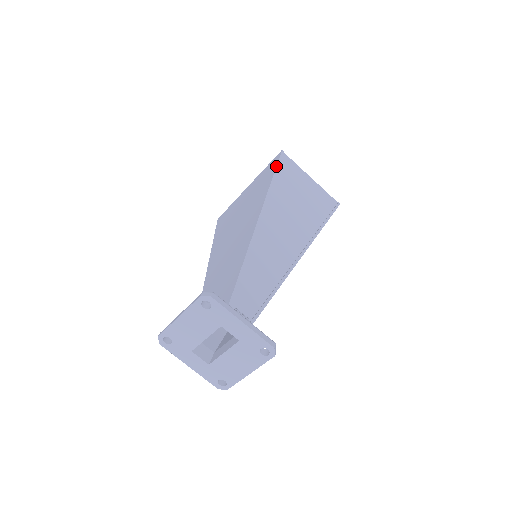
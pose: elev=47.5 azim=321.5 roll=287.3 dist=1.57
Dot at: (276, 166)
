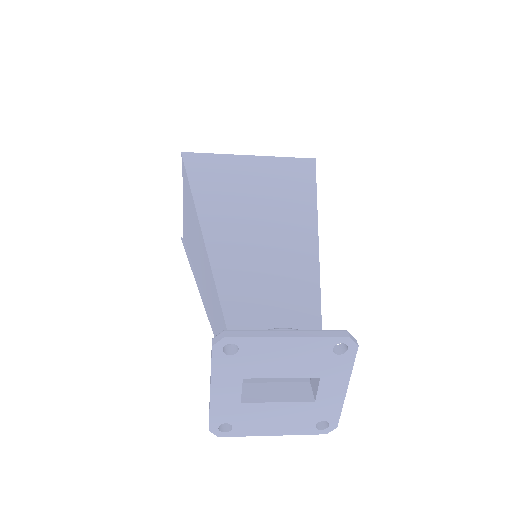
Dot at: occluded
